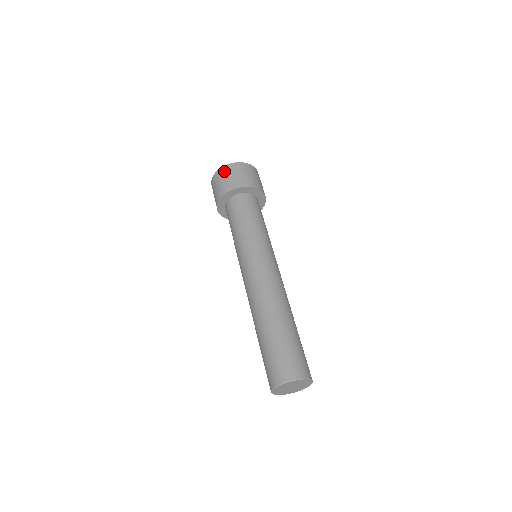
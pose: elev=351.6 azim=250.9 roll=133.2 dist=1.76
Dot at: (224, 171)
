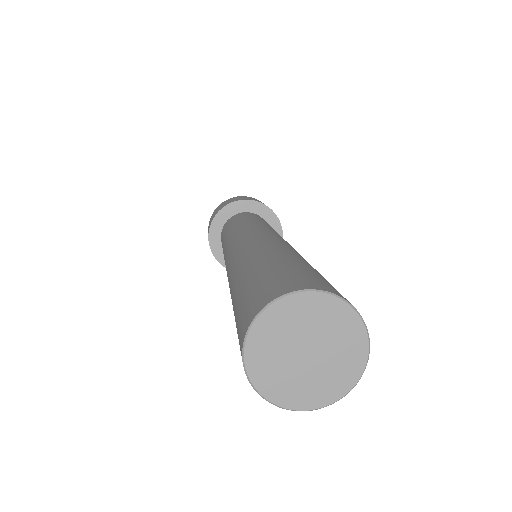
Dot at: (222, 203)
